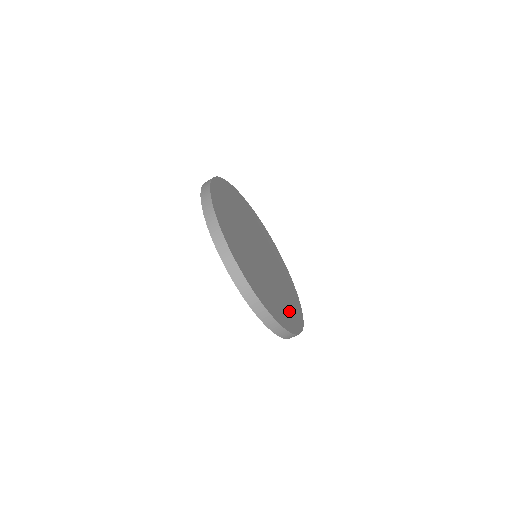
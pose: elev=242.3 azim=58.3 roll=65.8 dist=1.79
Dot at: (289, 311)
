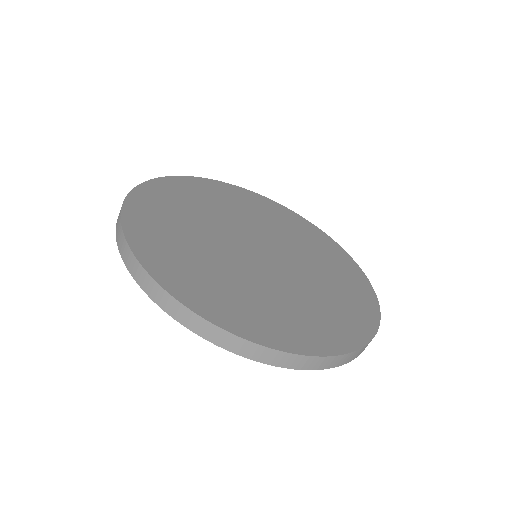
Dot at: (340, 270)
